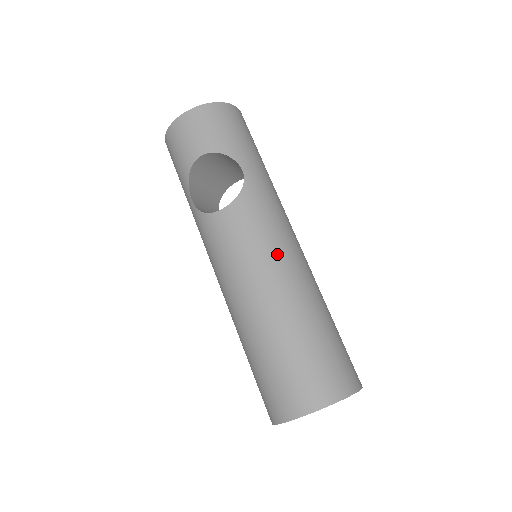
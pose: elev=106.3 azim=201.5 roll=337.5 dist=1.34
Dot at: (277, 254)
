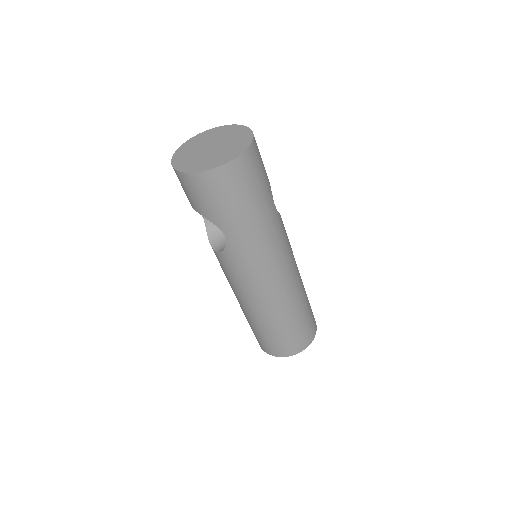
Dot at: (249, 292)
